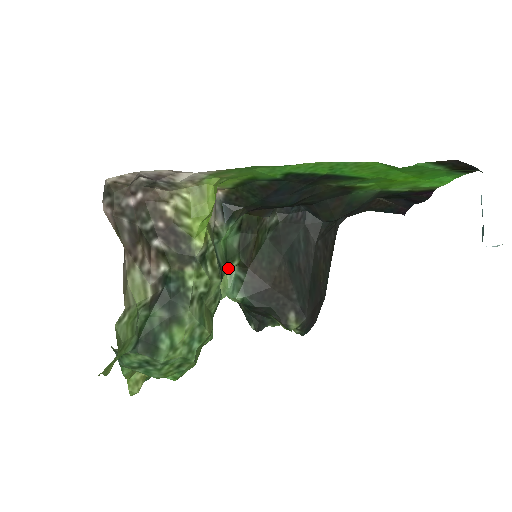
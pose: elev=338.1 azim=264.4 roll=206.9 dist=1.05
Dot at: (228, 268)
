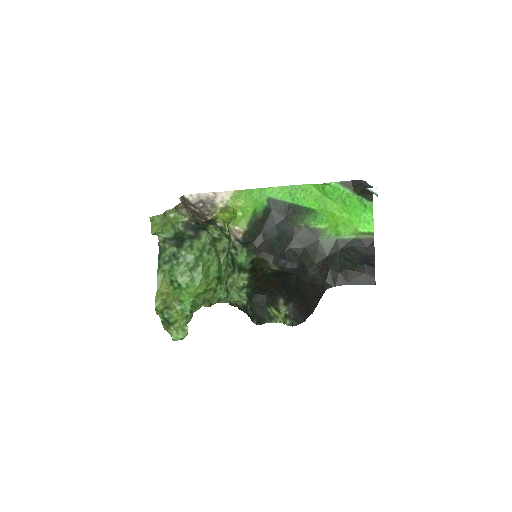
Dot at: (240, 274)
